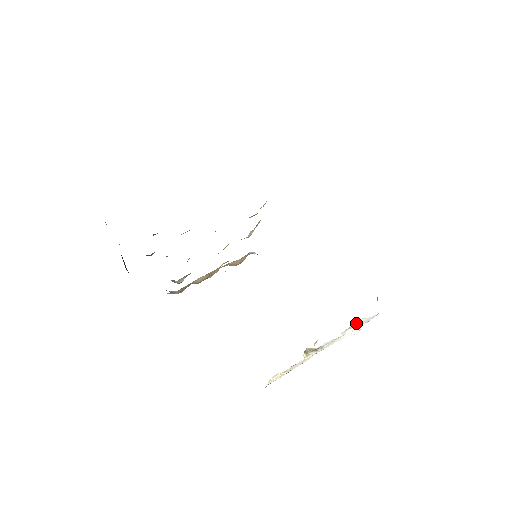
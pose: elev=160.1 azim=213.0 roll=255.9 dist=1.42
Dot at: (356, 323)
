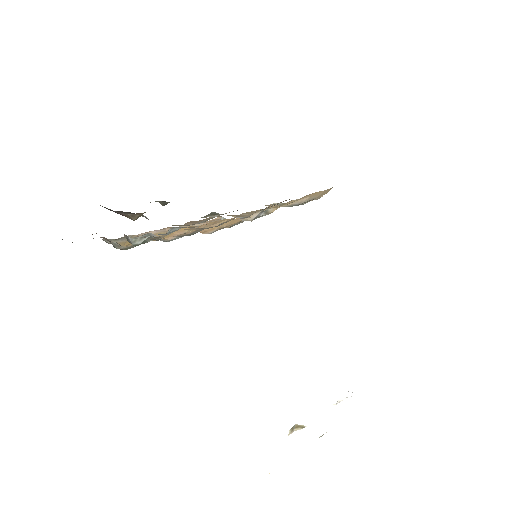
Dot at: occluded
